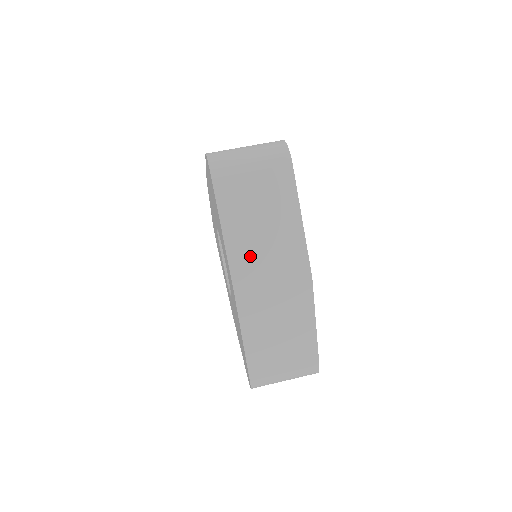
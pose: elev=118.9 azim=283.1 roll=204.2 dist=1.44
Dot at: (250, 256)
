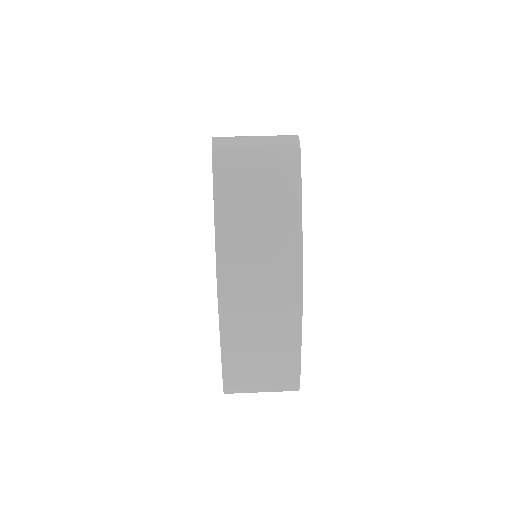
Dot at: (240, 251)
